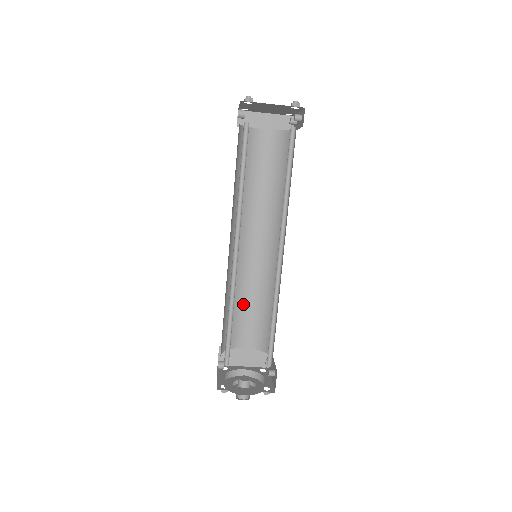
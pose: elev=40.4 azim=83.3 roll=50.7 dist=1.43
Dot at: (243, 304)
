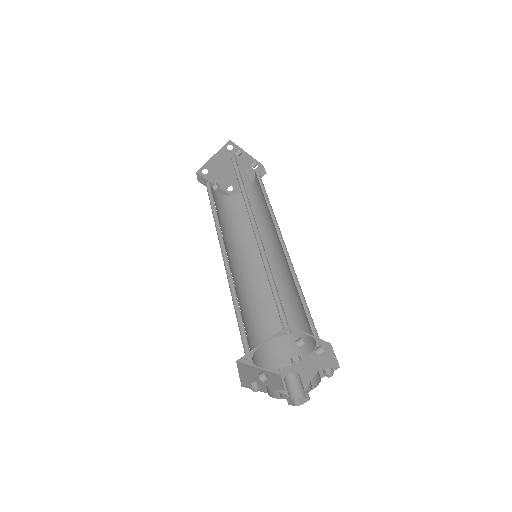
Dot at: occluded
